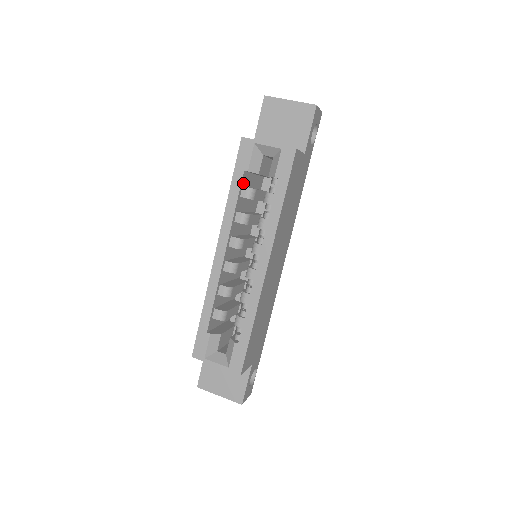
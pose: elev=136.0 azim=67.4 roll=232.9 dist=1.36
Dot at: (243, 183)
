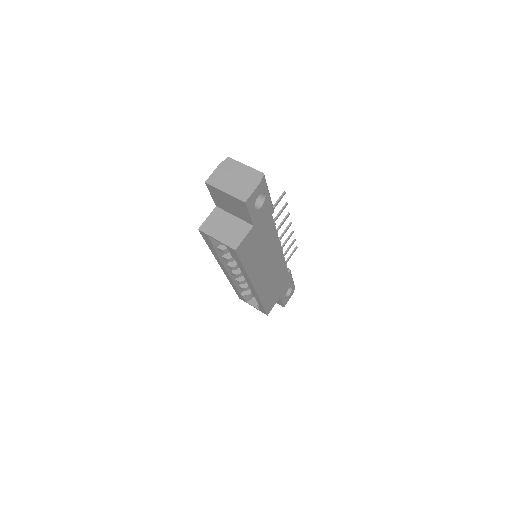
Dot at: (217, 246)
